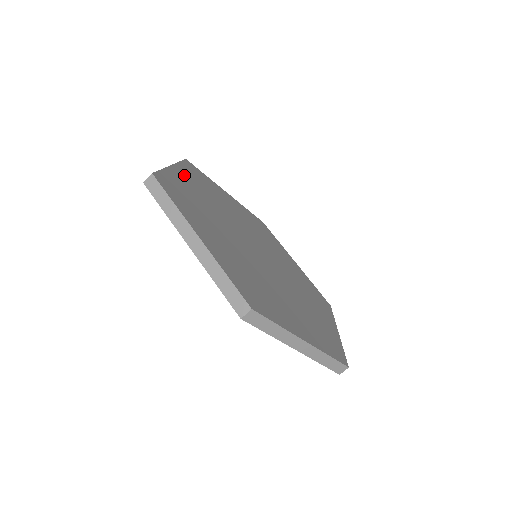
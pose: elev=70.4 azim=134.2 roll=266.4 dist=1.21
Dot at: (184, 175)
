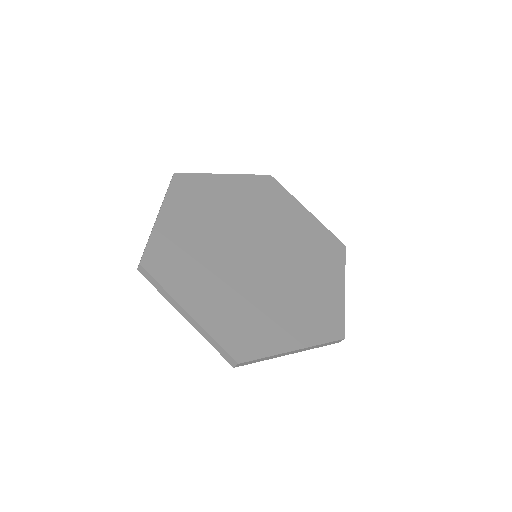
Dot at: (193, 300)
